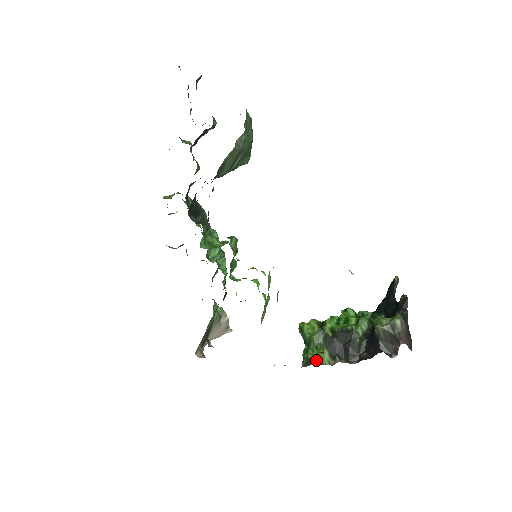
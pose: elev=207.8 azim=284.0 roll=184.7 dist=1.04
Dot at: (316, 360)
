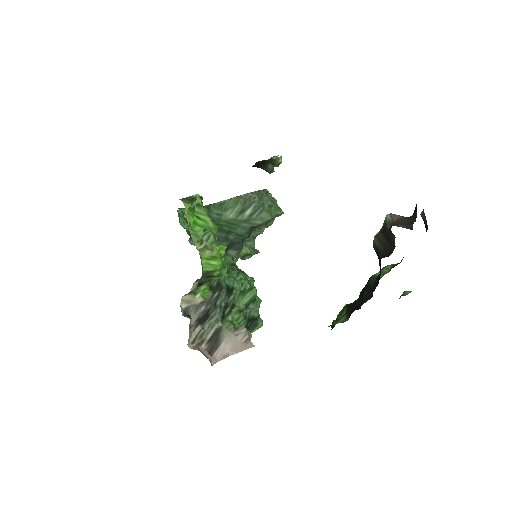
Dot at: occluded
